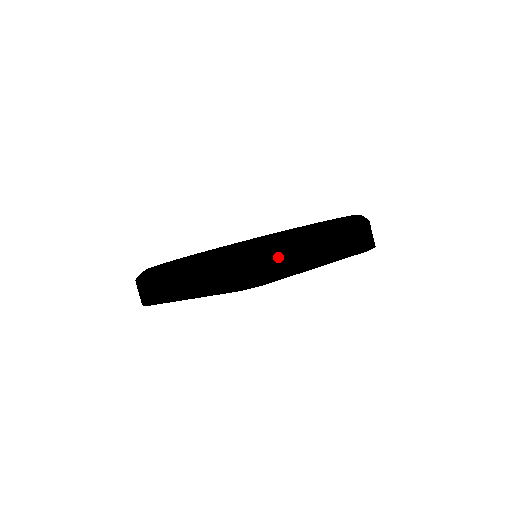
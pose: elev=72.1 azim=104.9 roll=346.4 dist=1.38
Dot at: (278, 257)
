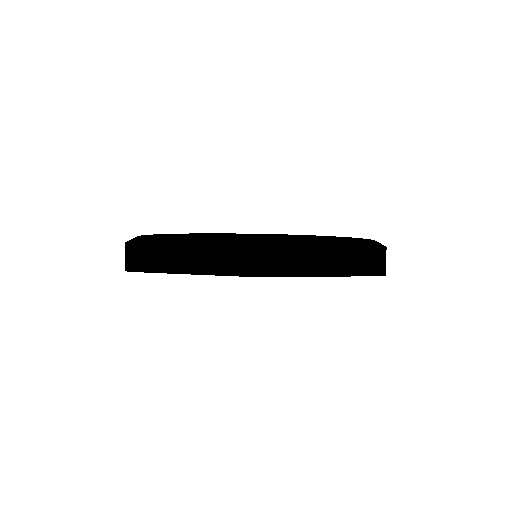
Dot at: (291, 252)
